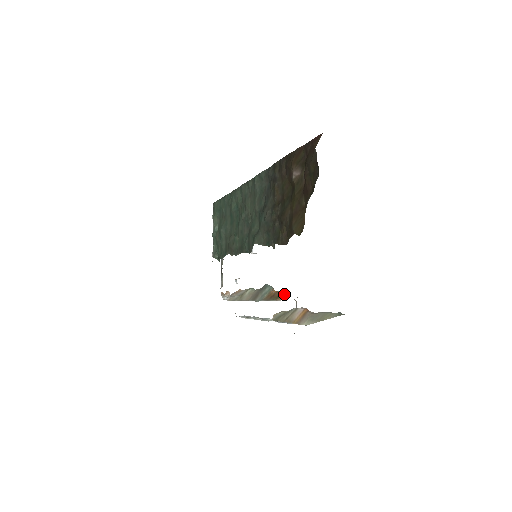
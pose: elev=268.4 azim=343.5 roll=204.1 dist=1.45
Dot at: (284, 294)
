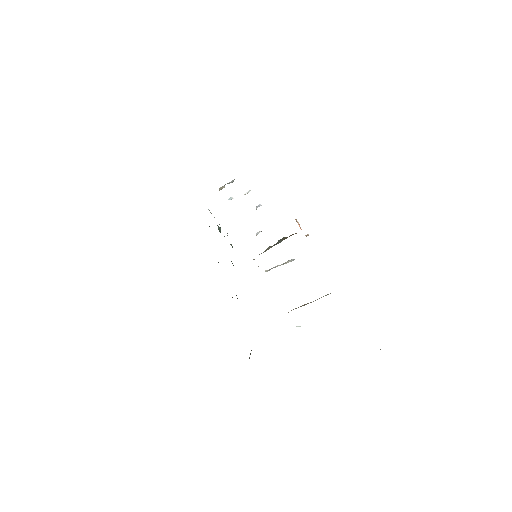
Dot at: occluded
